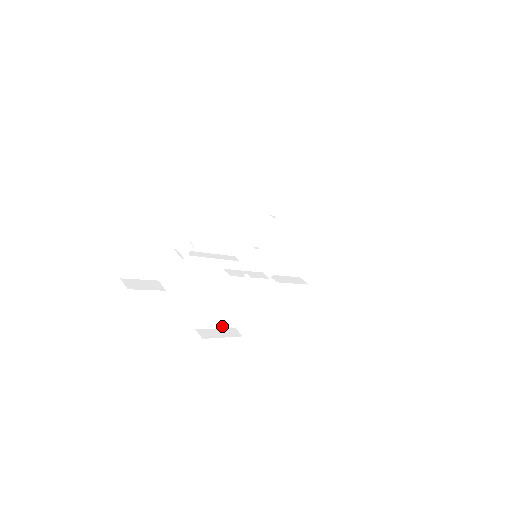
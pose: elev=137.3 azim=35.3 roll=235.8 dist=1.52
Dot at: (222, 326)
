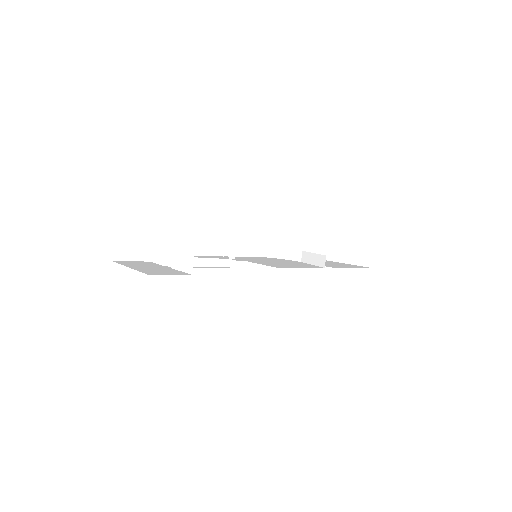
Dot at: (220, 244)
